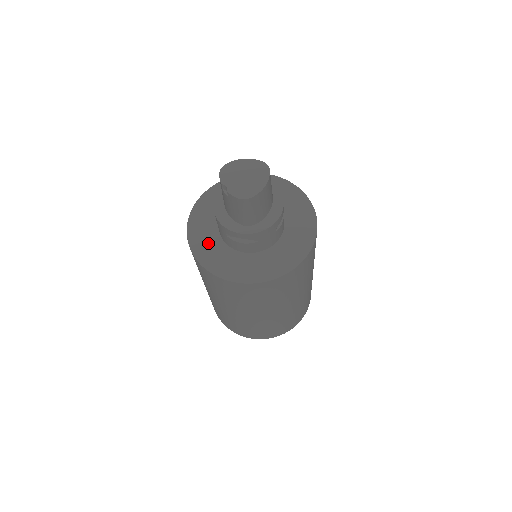
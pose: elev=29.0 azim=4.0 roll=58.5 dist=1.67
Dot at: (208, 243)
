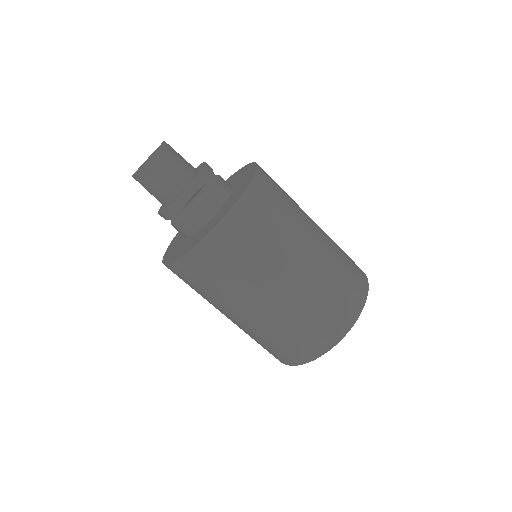
Dot at: (186, 245)
